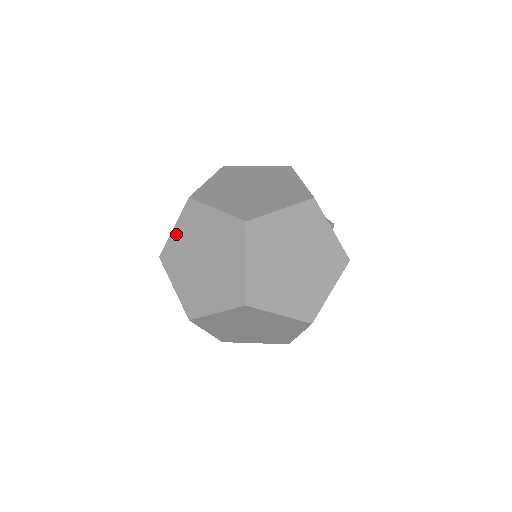
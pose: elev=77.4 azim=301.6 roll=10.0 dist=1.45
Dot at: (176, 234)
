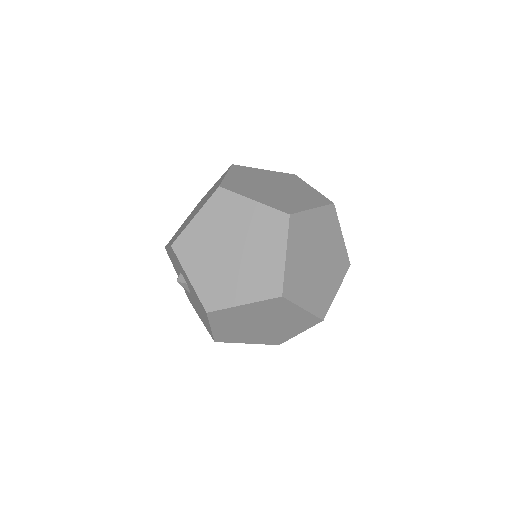
Dot at: (198, 222)
